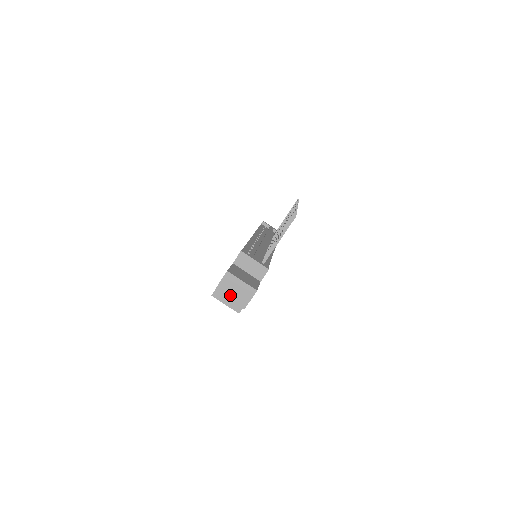
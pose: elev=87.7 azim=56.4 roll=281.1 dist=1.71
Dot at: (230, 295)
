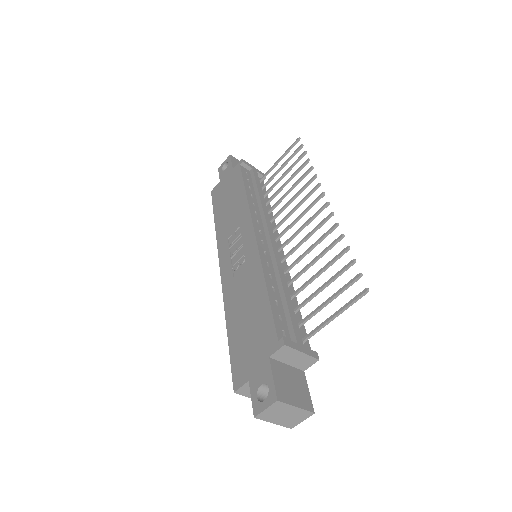
Dot at: (275, 420)
